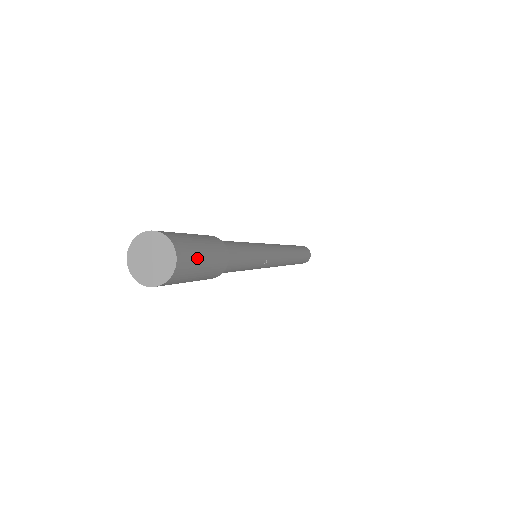
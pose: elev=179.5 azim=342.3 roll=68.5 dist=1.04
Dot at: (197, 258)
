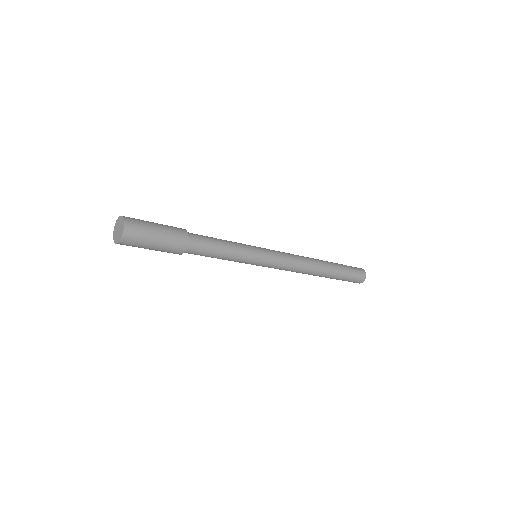
Dot at: (147, 230)
